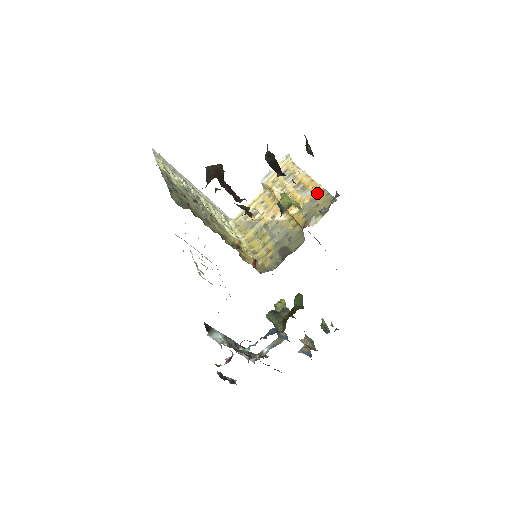
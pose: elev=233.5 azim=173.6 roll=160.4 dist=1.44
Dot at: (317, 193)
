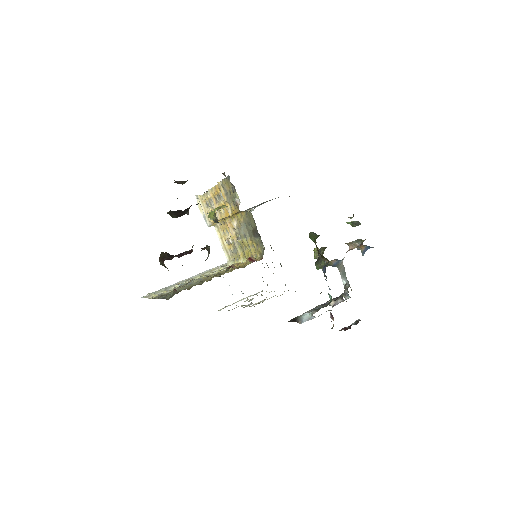
Dot at: (222, 188)
